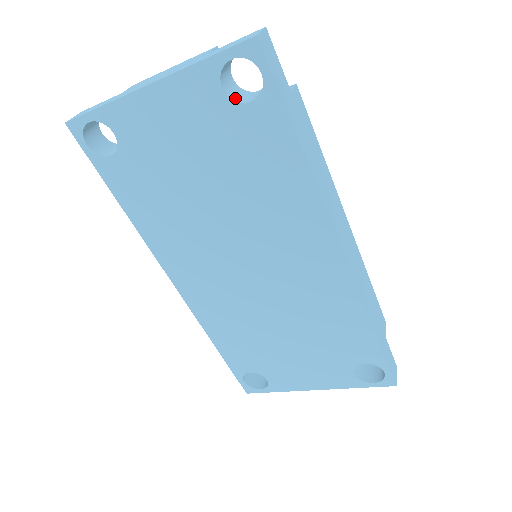
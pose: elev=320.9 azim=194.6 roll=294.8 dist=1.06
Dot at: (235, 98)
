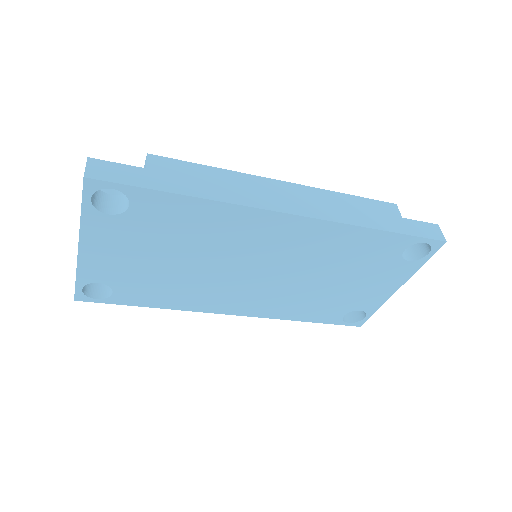
Dot at: (121, 210)
